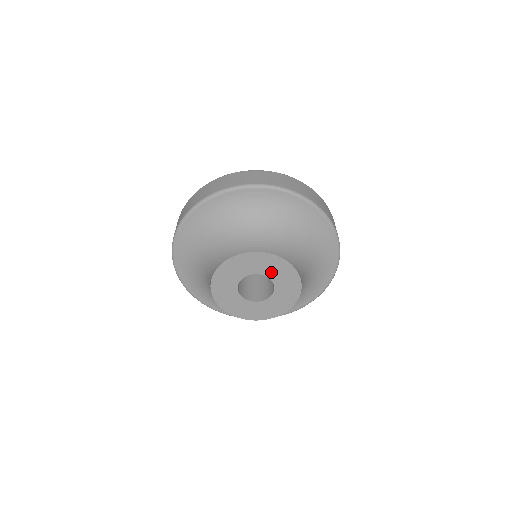
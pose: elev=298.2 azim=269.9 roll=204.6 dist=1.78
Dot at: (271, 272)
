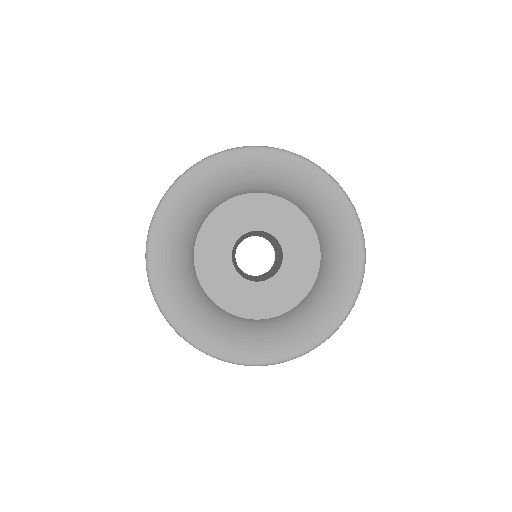
Dot at: (276, 226)
